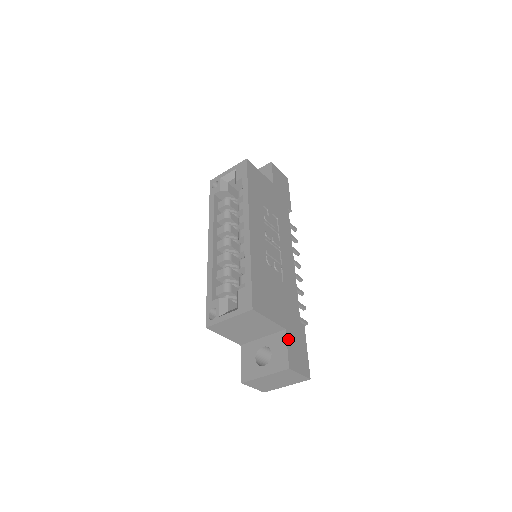
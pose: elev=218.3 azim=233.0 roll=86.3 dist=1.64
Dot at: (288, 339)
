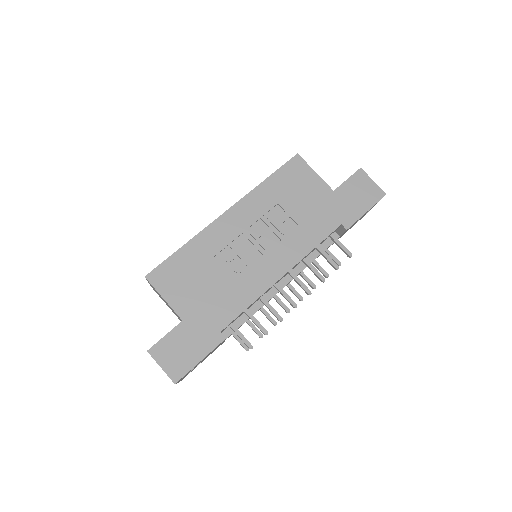
Dot at: (176, 330)
